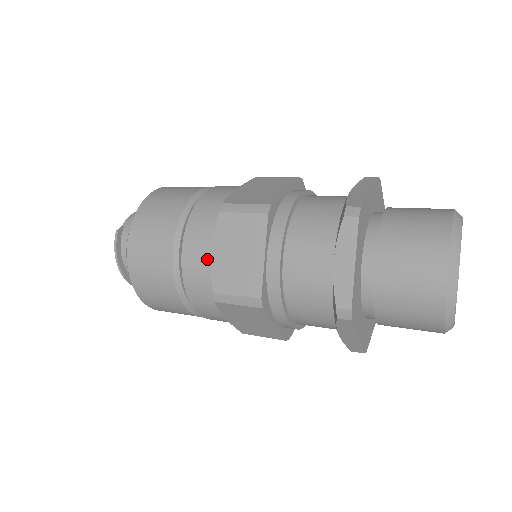
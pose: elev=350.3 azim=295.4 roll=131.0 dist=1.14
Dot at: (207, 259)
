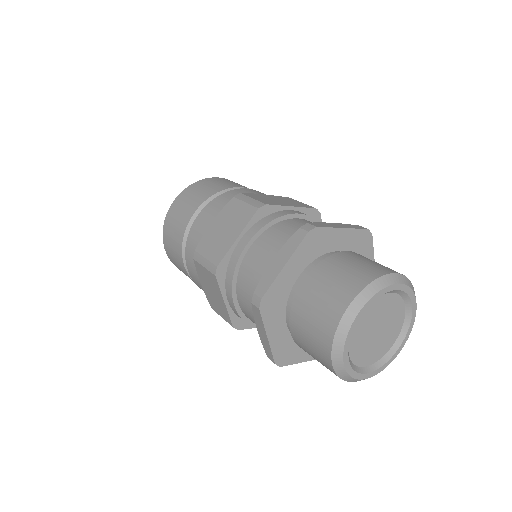
Dot at: (201, 285)
